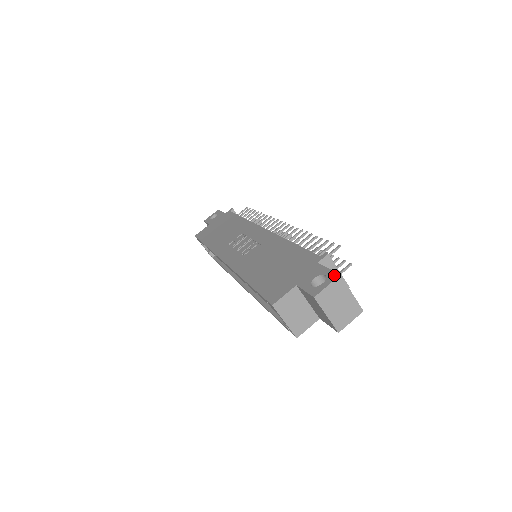
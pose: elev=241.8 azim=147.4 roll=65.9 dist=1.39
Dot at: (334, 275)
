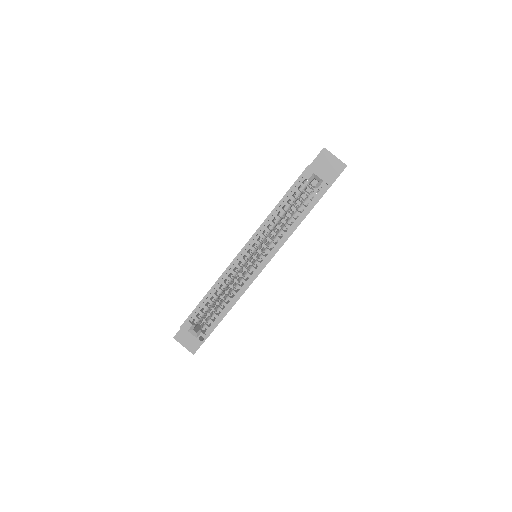
Dot at: occluded
